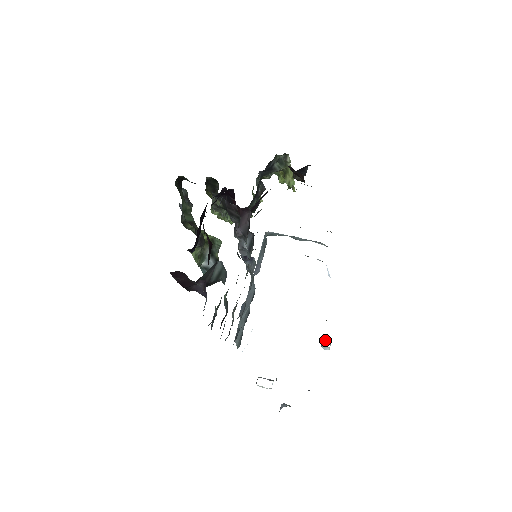
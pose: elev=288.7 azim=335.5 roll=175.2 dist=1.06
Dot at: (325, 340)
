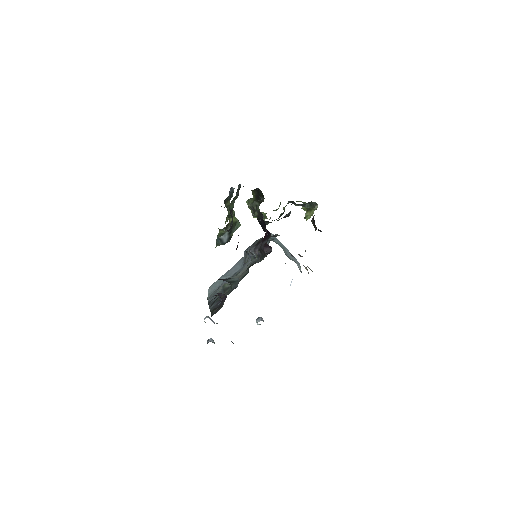
Dot at: (261, 319)
